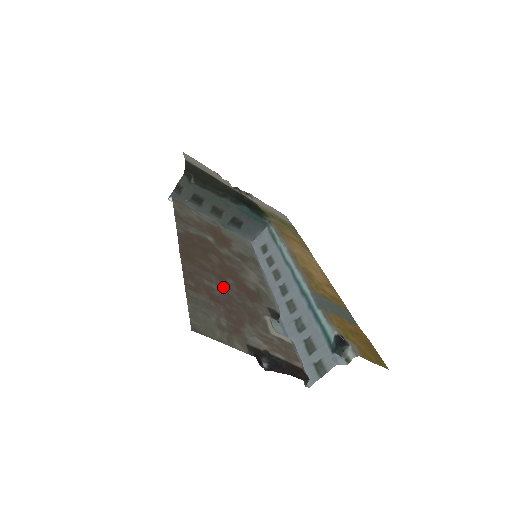
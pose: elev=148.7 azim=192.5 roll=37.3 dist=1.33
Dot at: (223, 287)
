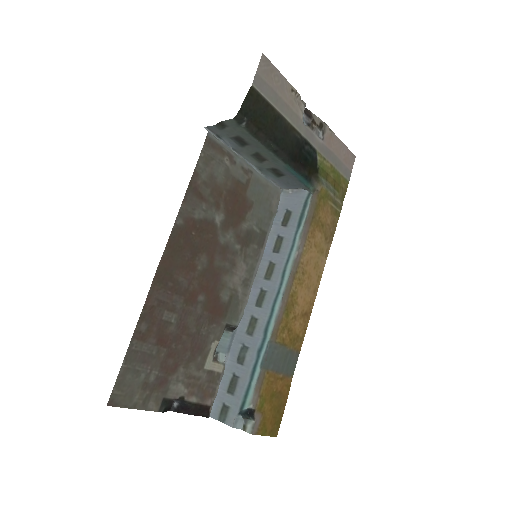
Dot at: (185, 314)
